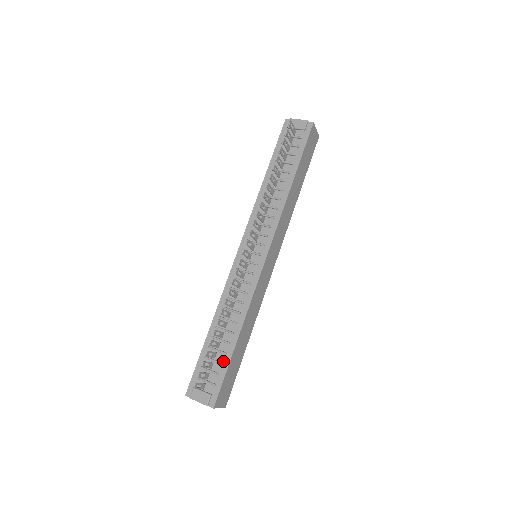
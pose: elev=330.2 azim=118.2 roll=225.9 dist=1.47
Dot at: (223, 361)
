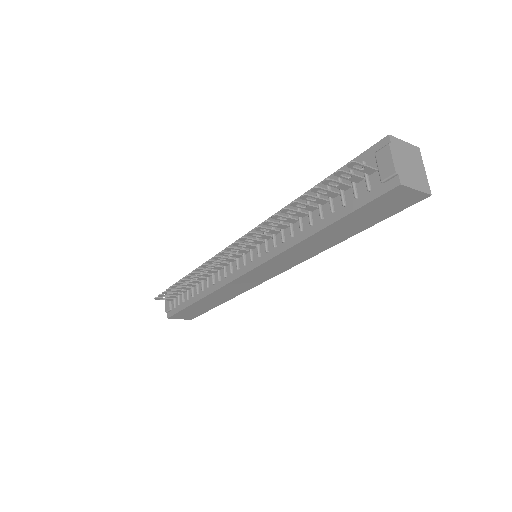
Dot at: (185, 301)
